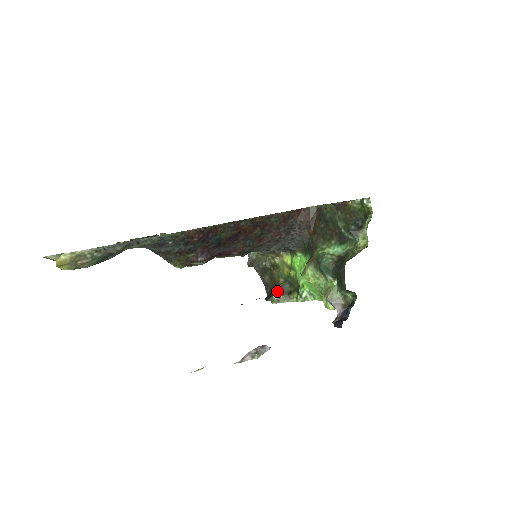
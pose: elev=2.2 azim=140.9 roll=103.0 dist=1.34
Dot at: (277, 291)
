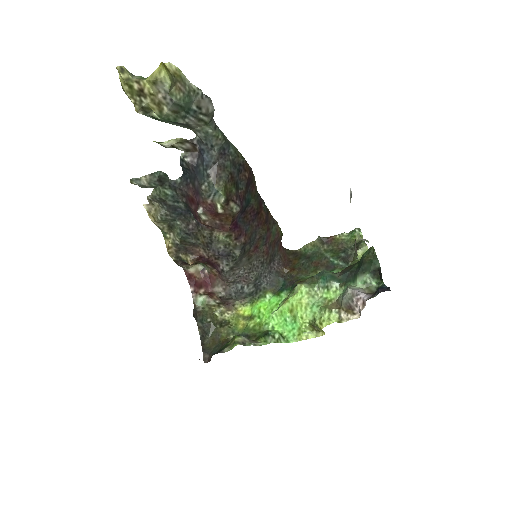
Dot at: (239, 335)
